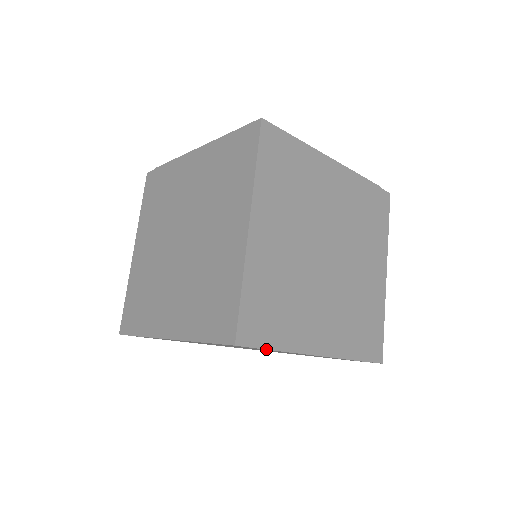
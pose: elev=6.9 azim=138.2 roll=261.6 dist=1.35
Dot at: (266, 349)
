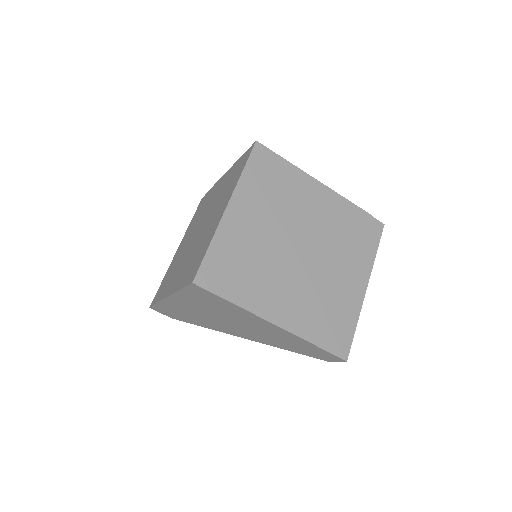
Dot at: (220, 297)
